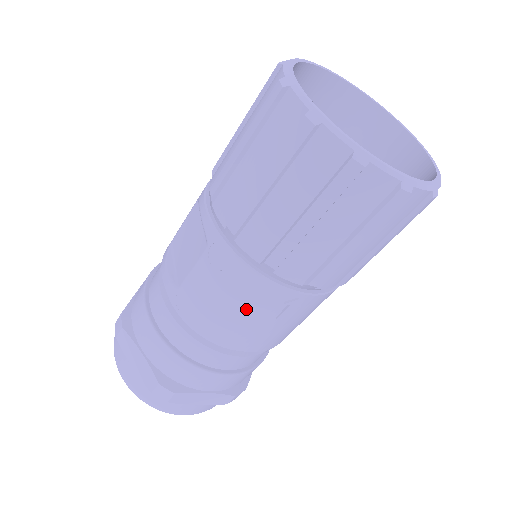
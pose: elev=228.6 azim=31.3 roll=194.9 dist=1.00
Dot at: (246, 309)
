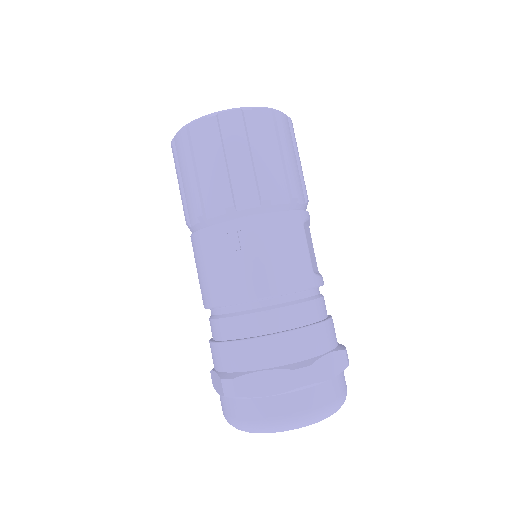
Dot at: (216, 259)
